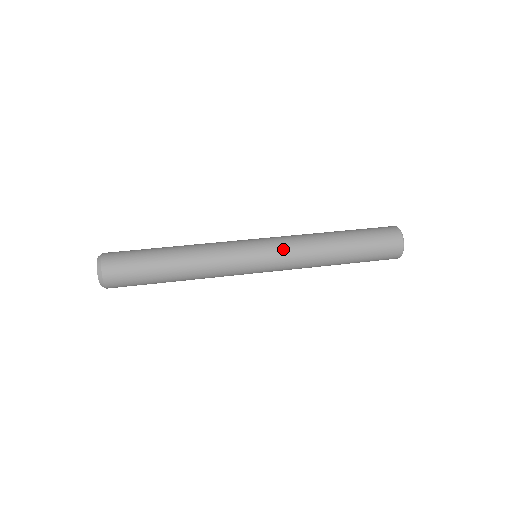
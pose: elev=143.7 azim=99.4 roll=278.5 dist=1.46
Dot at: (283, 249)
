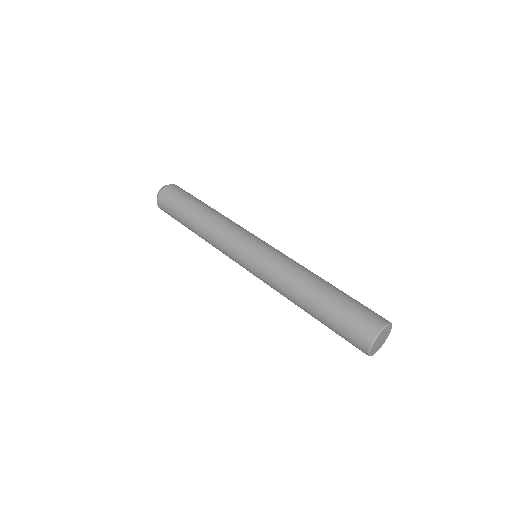
Dot at: (272, 257)
